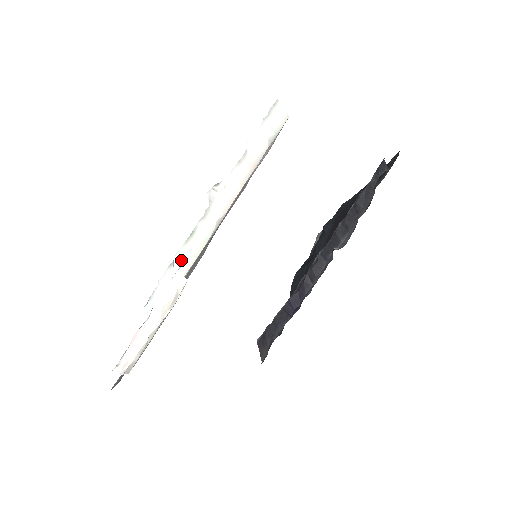
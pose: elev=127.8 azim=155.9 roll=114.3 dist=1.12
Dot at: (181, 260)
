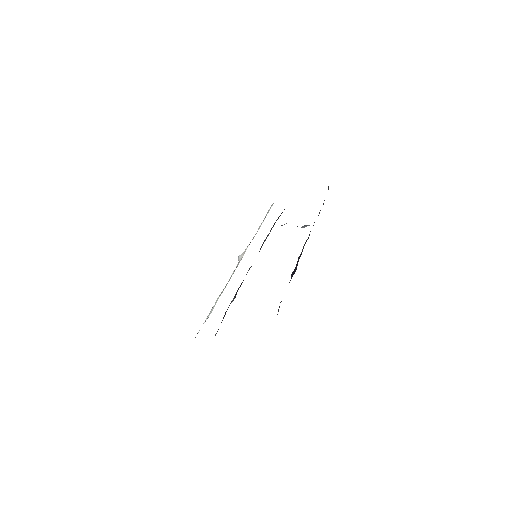
Dot at: (219, 296)
